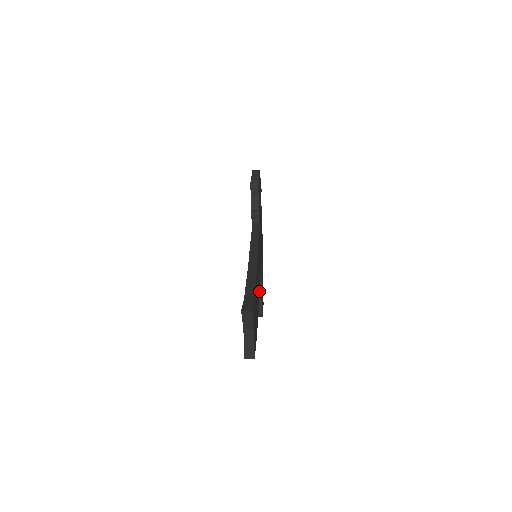
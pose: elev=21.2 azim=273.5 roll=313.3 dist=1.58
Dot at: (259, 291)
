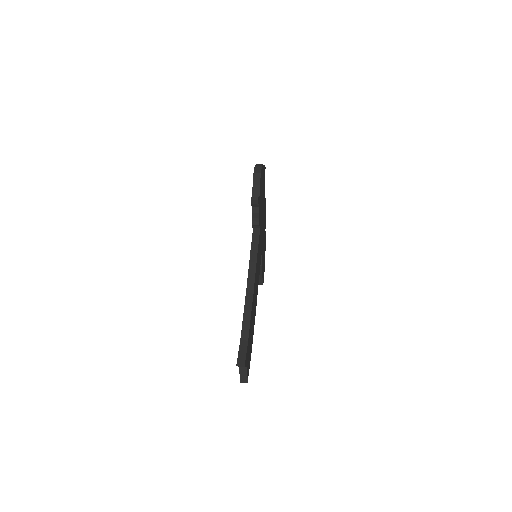
Dot at: (257, 293)
